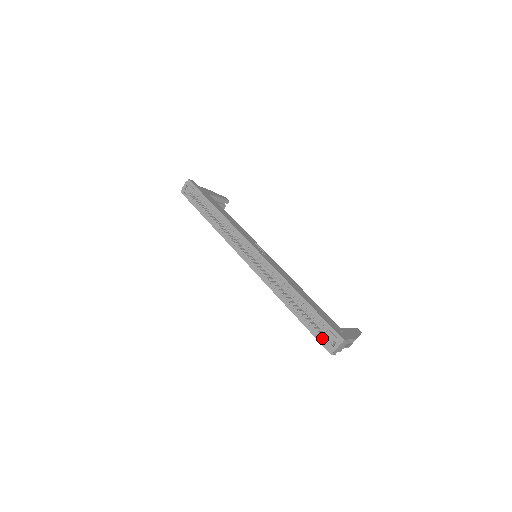
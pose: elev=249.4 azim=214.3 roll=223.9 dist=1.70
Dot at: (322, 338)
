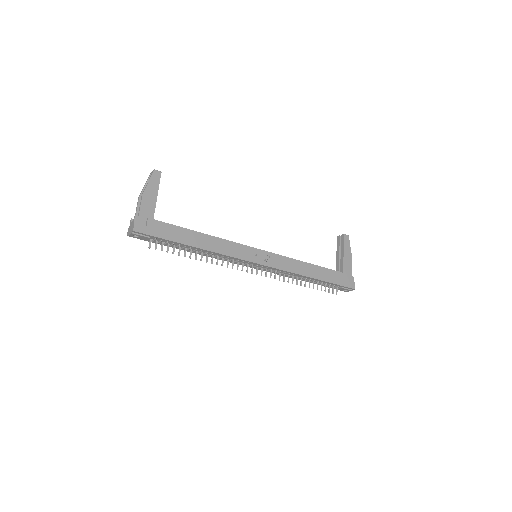
Dot at: (337, 289)
